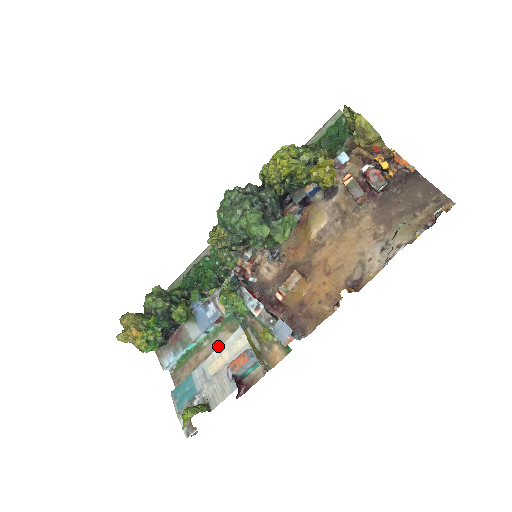
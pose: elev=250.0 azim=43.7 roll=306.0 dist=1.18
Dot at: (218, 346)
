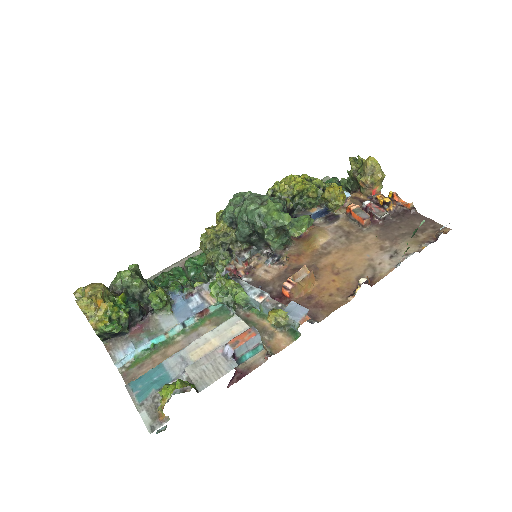
Dot at: occluded
